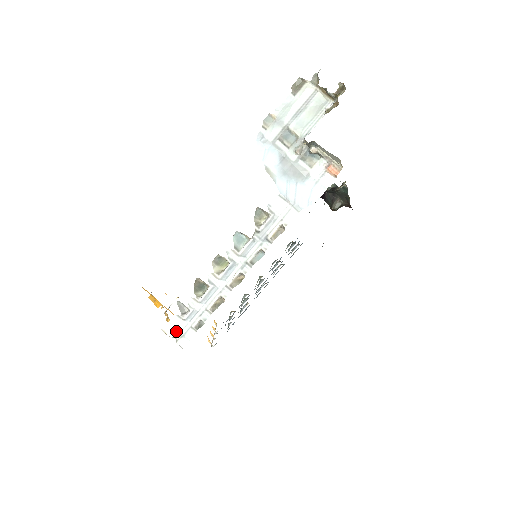
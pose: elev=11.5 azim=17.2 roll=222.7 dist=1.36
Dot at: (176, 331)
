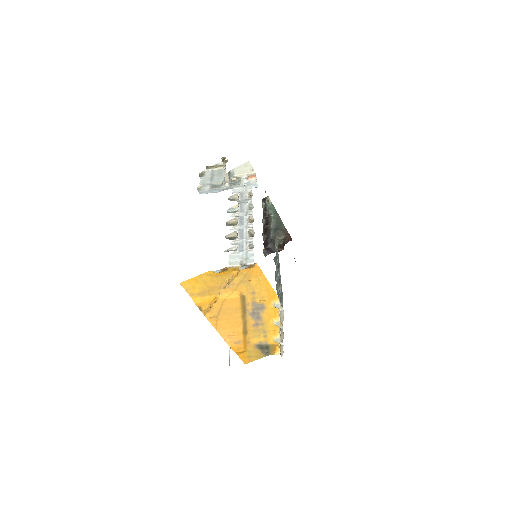
Dot at: (239, 260)
